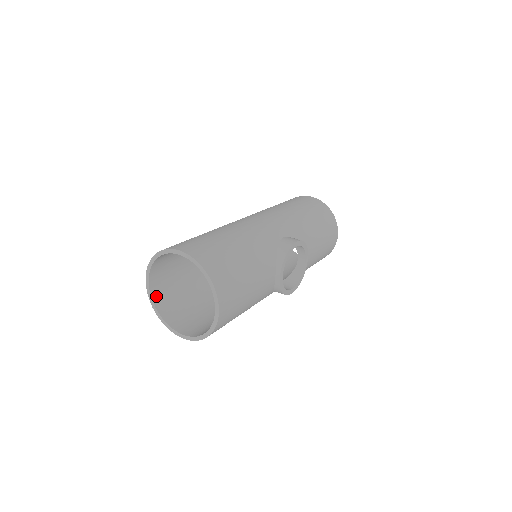
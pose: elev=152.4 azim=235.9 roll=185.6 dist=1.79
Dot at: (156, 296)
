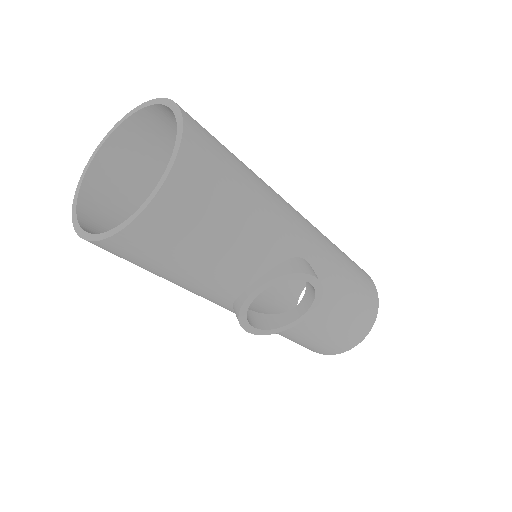
Dot at: (106, 156)
